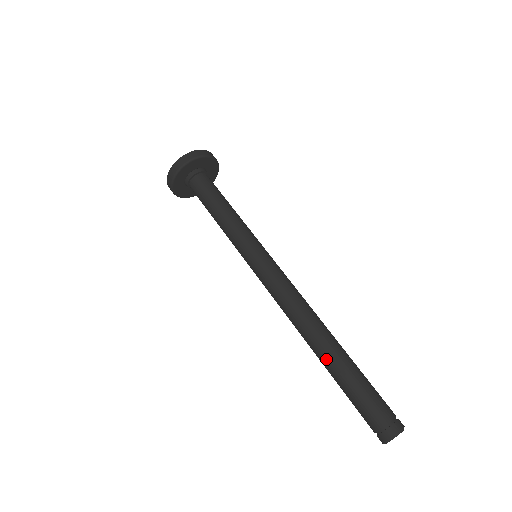
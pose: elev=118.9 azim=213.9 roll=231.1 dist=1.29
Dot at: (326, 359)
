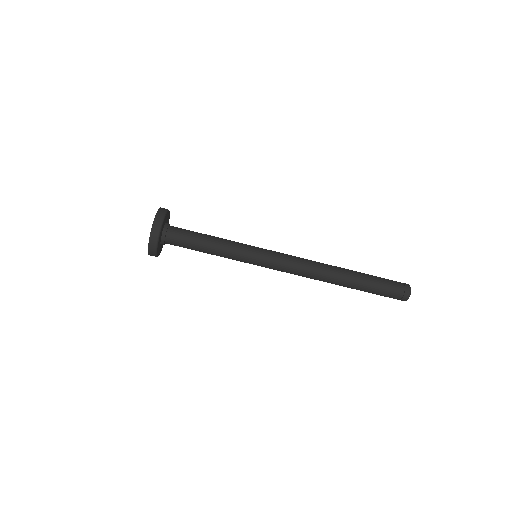
Dot at: (348, 286)
